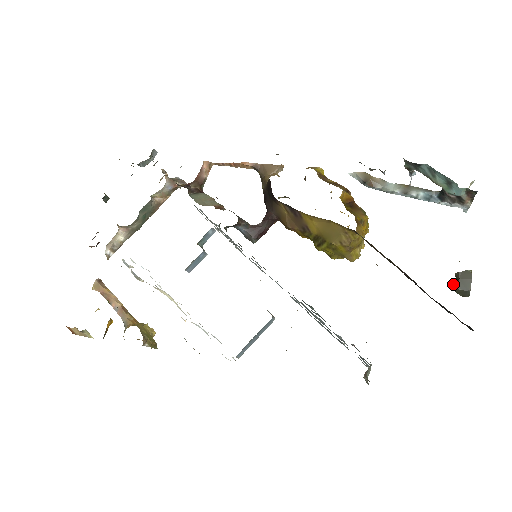
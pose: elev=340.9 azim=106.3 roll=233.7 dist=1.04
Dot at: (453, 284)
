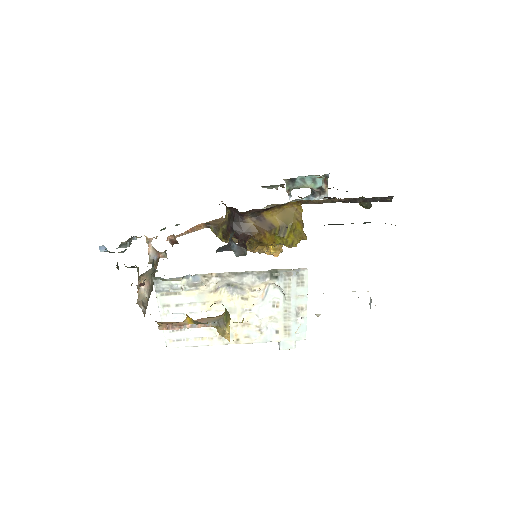
Dot at: (362, 204)
